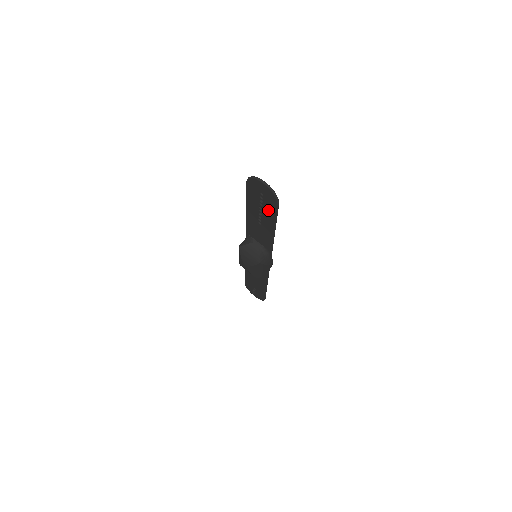
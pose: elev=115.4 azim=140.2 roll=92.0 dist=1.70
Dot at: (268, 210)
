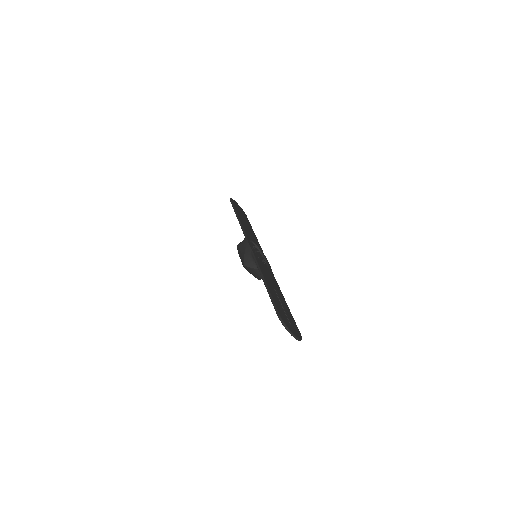
Dot at: occluded
